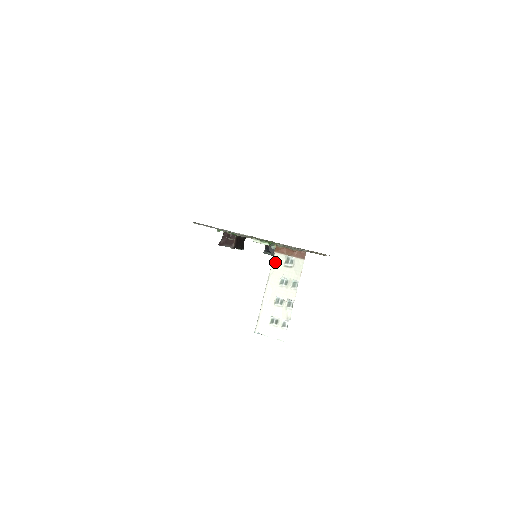
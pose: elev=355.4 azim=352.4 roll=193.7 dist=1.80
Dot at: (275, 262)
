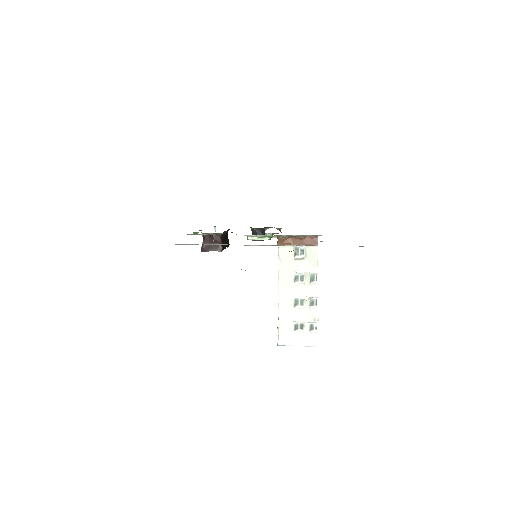
Dot at: (282, 257)
